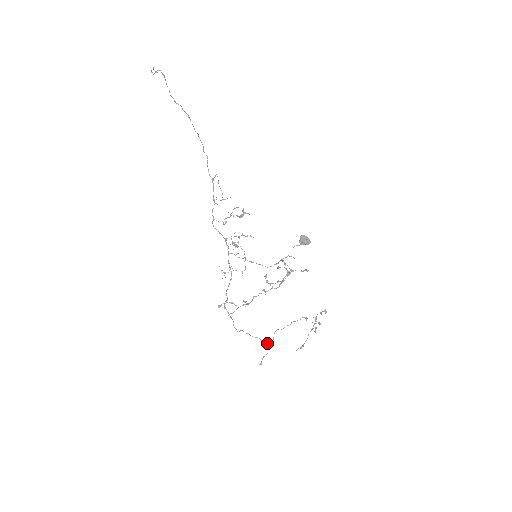
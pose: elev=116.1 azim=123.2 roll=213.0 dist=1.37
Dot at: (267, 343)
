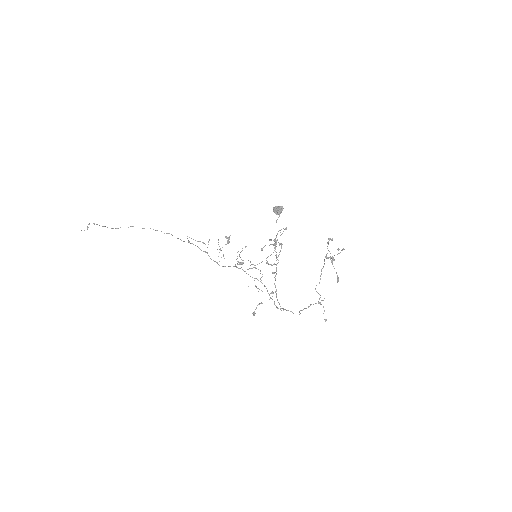
Dot at: (318, 302)
